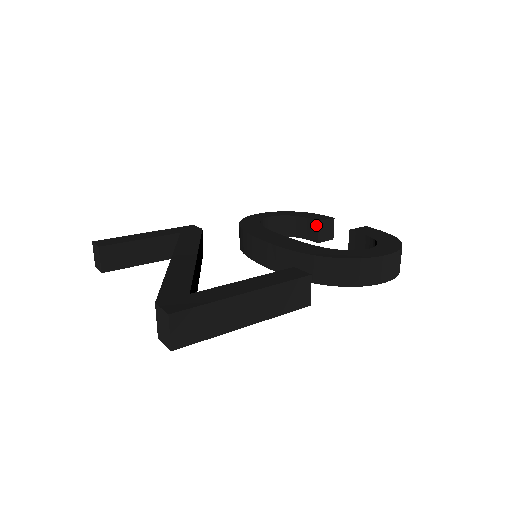
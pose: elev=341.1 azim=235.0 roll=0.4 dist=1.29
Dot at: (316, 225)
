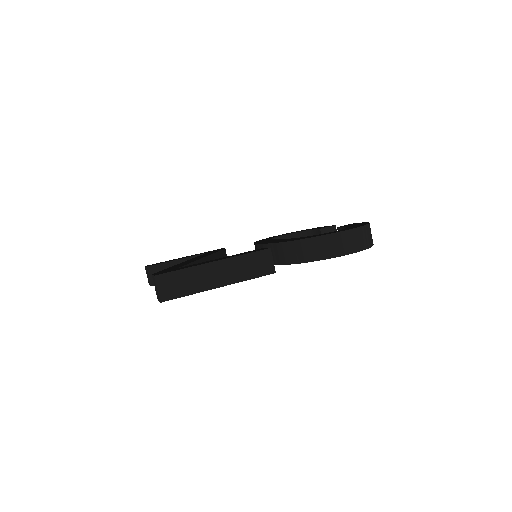
Dot at: (319, 233)
